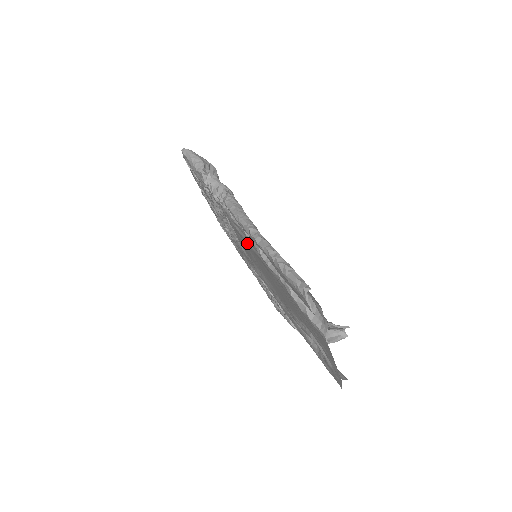
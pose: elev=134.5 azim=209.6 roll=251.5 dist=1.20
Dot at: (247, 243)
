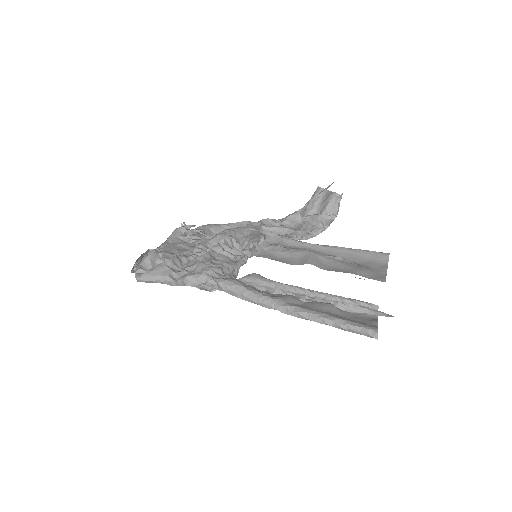
Dot at: occluded
